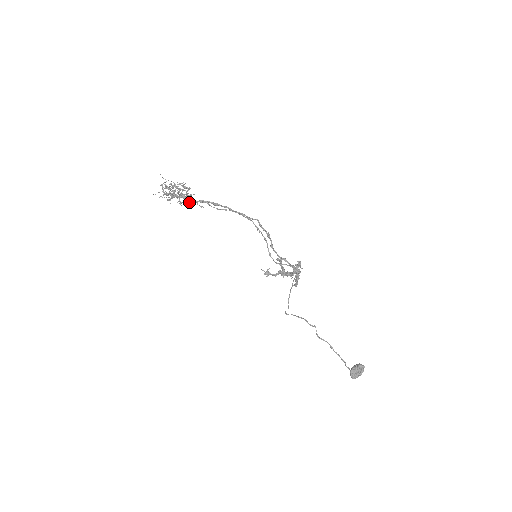
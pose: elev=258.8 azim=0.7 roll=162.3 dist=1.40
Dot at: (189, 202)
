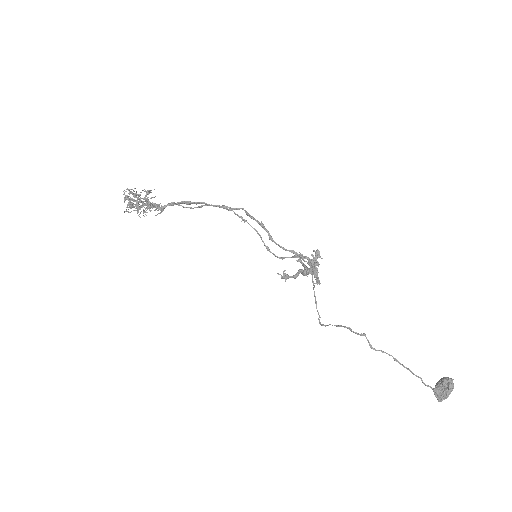
Dot at: (152, 208)
